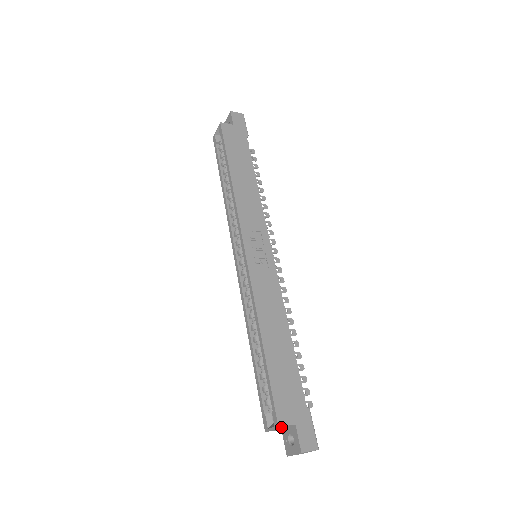
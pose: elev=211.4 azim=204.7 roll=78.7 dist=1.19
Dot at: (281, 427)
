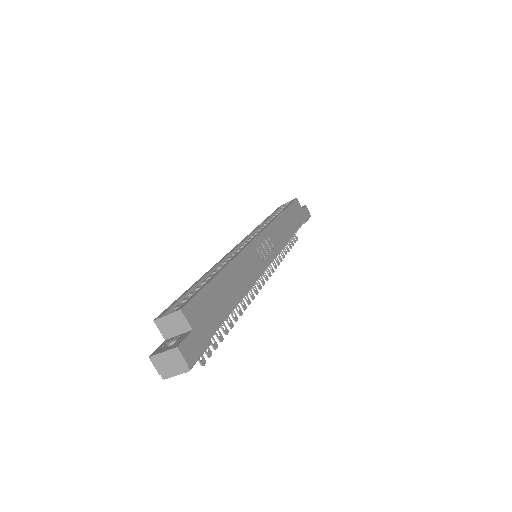
Dot at: (178, 320)
